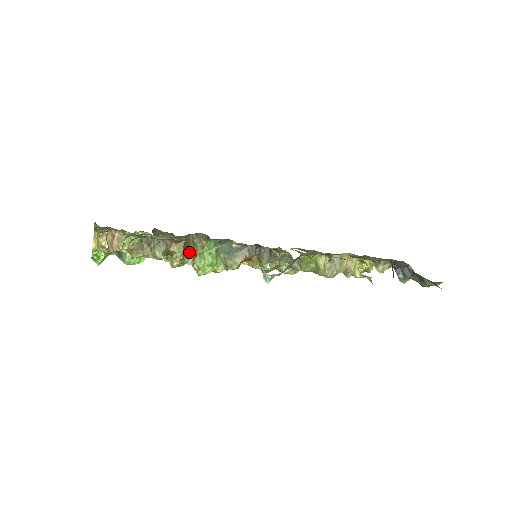
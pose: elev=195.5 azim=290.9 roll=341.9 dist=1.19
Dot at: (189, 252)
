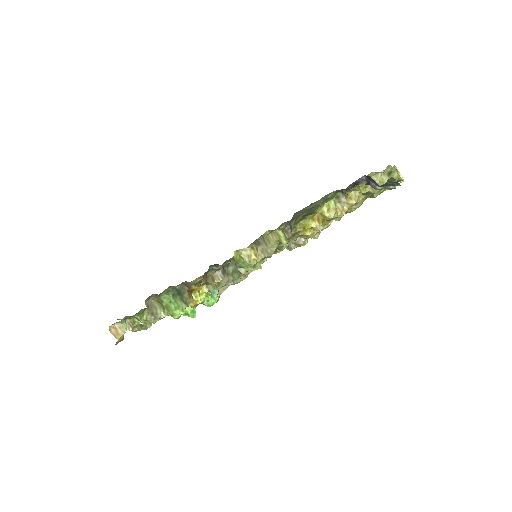
Dot at: (156, 310)
